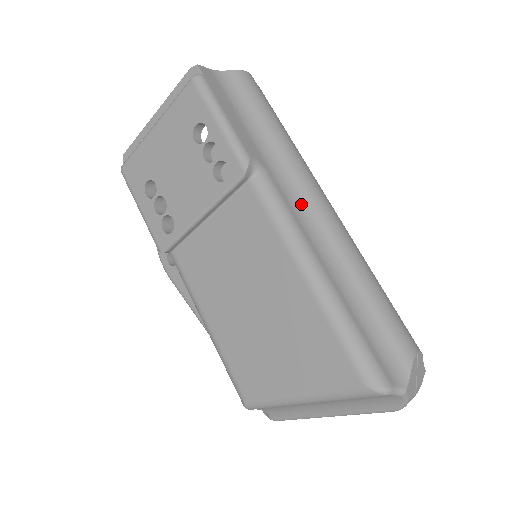
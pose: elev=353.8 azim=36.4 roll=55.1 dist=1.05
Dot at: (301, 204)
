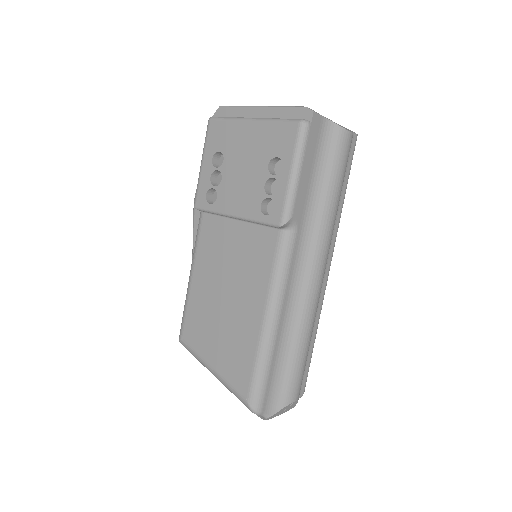
Dot at: (302, 267)
